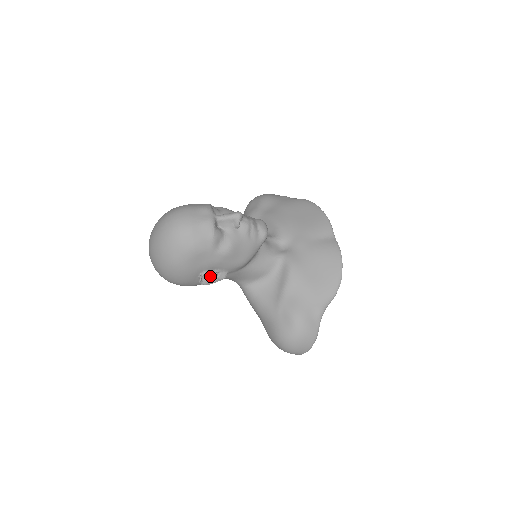
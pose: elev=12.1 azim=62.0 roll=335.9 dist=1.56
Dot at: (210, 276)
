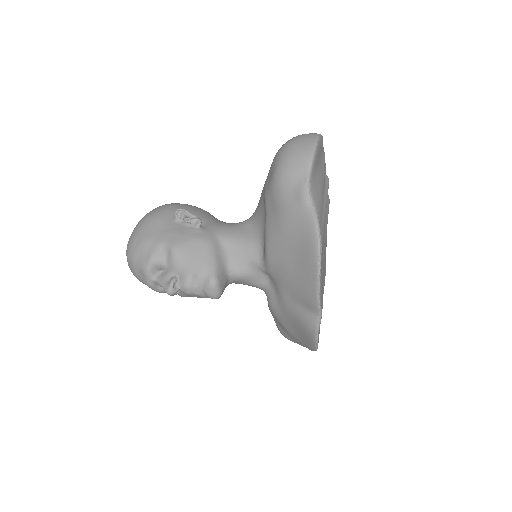
Dot at: occluded
